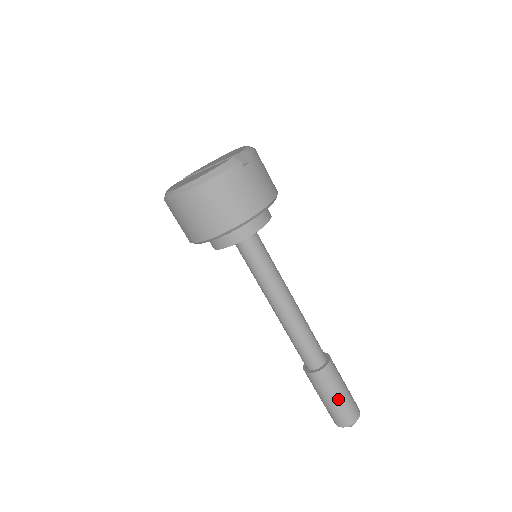
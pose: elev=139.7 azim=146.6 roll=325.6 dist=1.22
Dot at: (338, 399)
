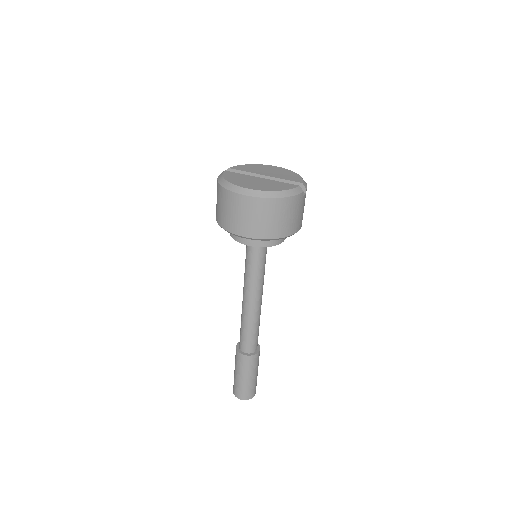
Dot at: (252, 379)
